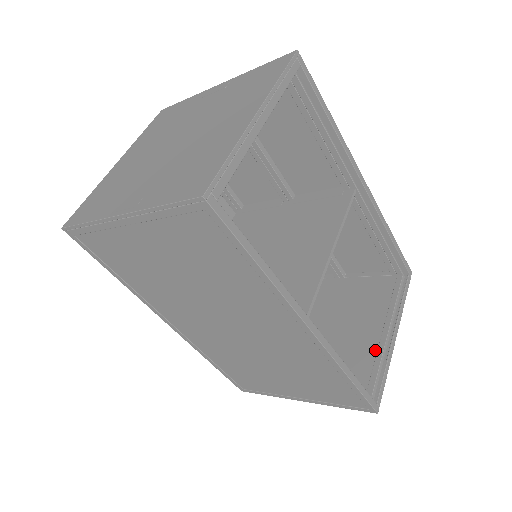
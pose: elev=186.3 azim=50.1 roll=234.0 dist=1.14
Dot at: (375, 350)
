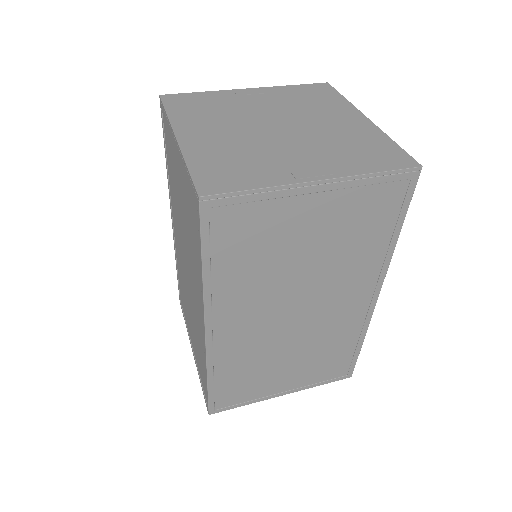
Dot at: occluded
